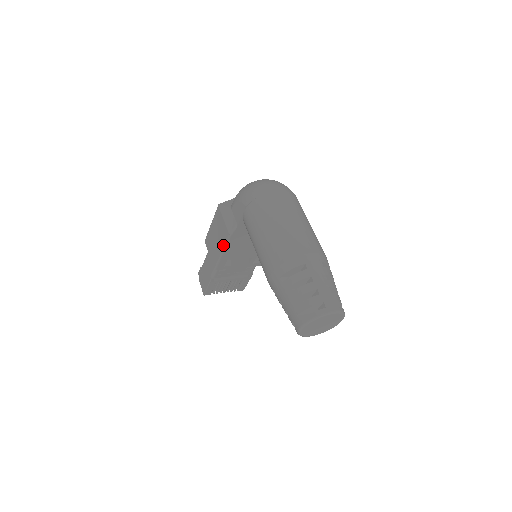
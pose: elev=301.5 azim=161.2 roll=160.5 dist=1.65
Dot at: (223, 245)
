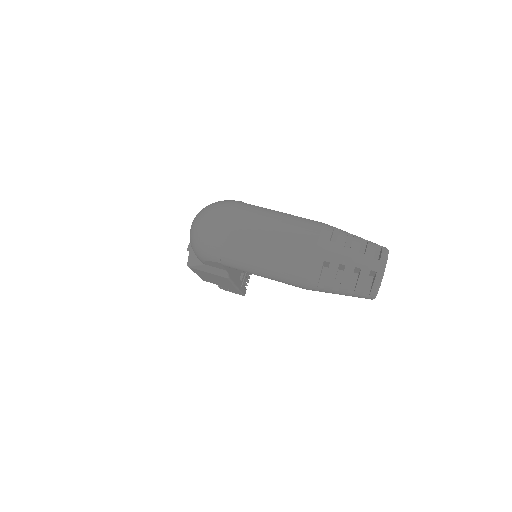
Dot at: occluded
